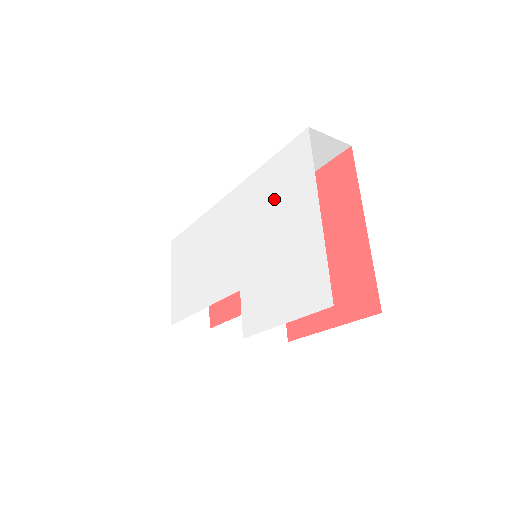
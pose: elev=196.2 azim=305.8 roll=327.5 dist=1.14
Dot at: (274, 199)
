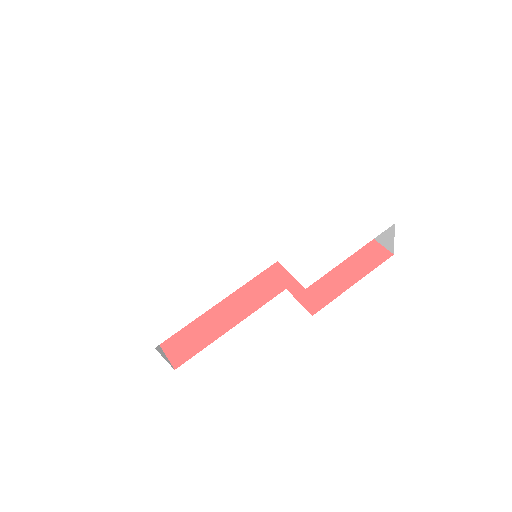
Dot at: (287, 196)
